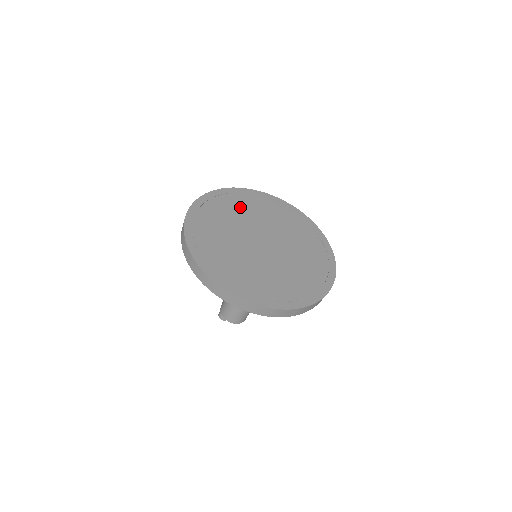
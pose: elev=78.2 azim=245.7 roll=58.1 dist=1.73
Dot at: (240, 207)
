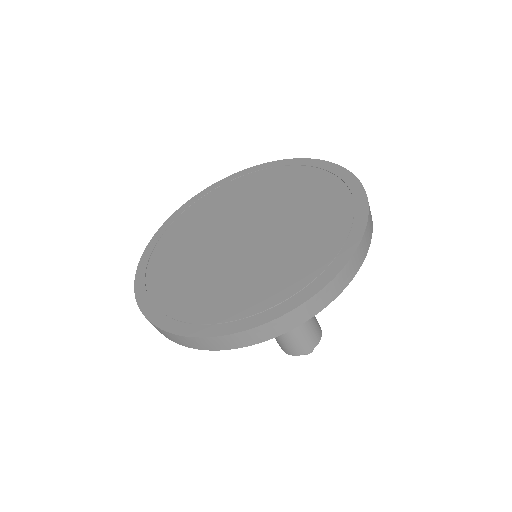
Dot at: (186, 232)
